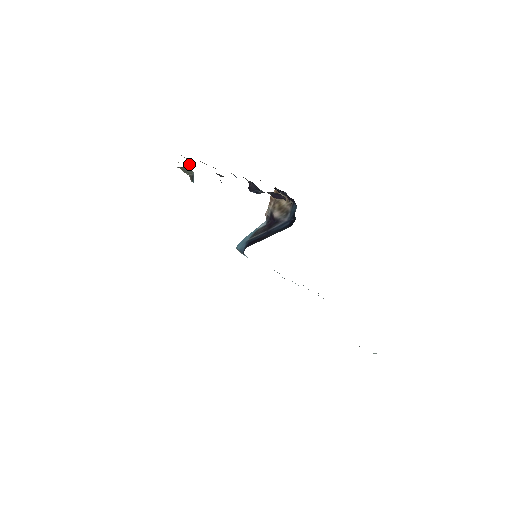
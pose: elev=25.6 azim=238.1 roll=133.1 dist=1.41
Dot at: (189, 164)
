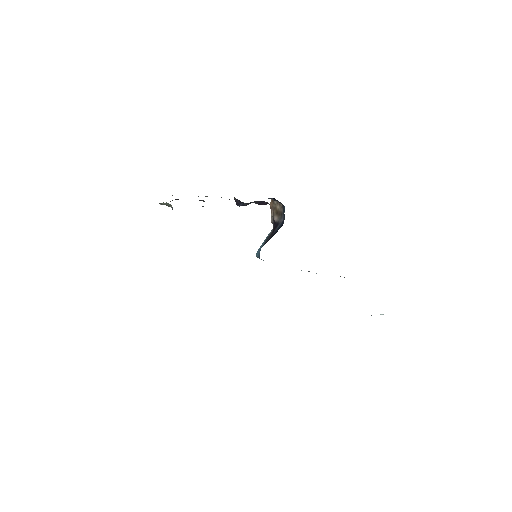
Dot at: occluded
